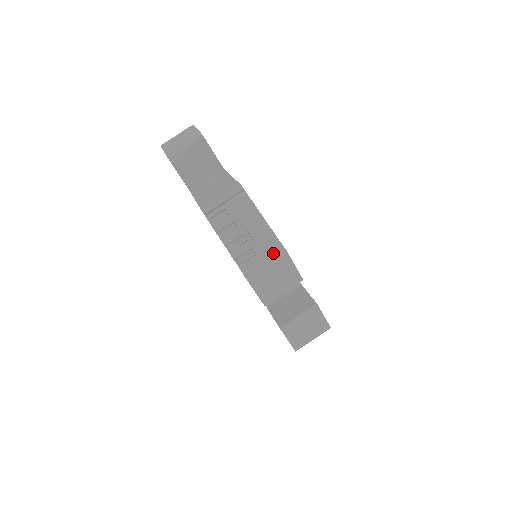
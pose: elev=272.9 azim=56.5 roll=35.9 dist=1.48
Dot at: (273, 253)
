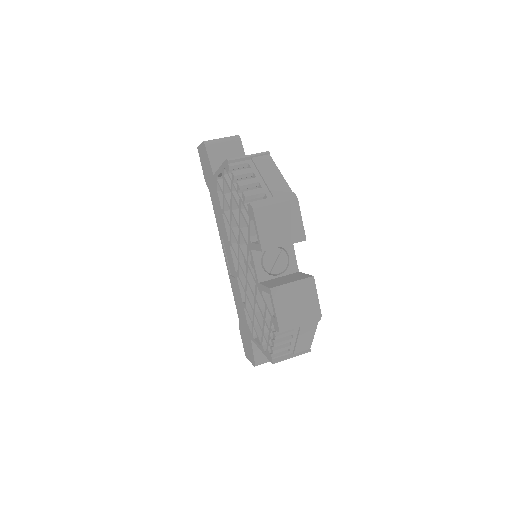
Dot at: (285, 198)
